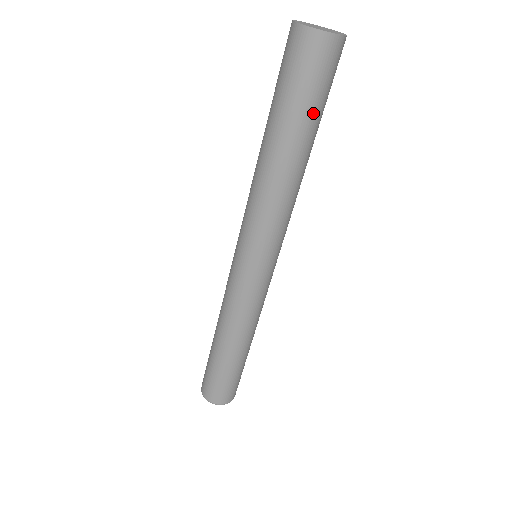
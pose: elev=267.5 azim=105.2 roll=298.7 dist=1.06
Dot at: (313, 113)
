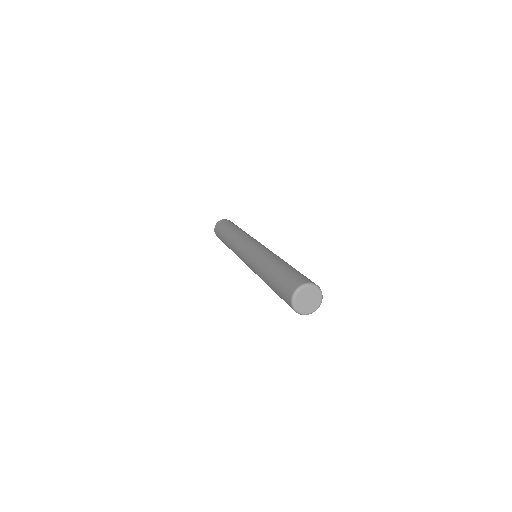
Dot at: (237, 226)
